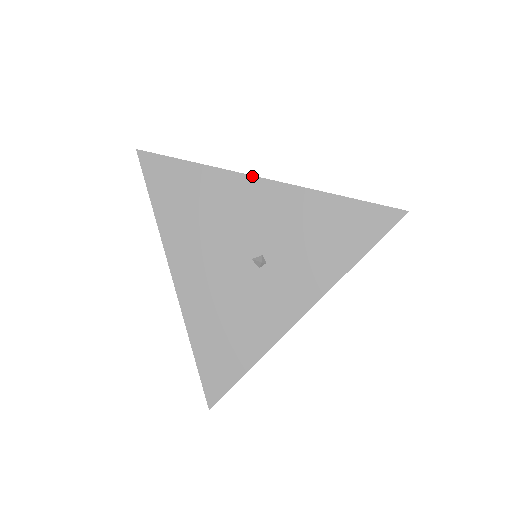
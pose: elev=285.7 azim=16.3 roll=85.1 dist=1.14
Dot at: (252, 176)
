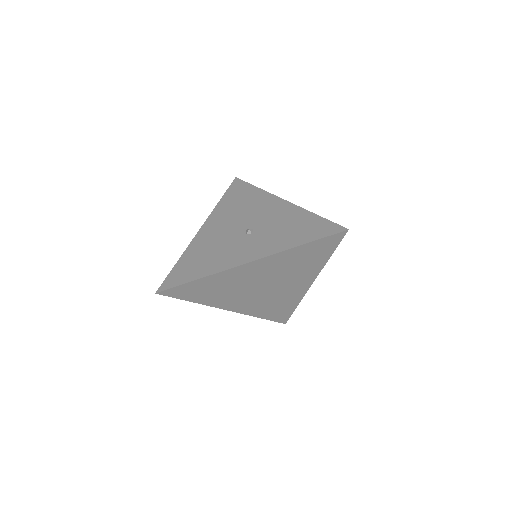
Dot at: (278, 197)
